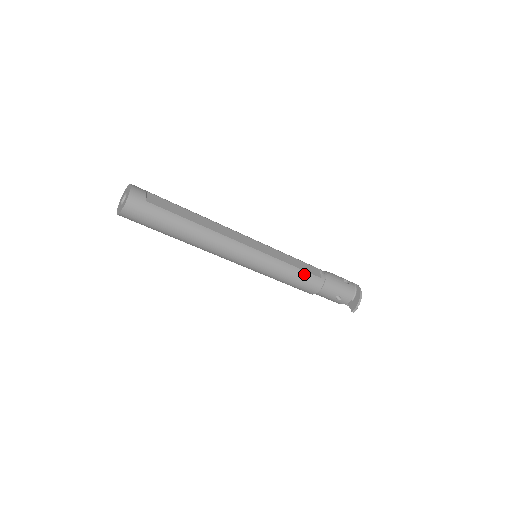
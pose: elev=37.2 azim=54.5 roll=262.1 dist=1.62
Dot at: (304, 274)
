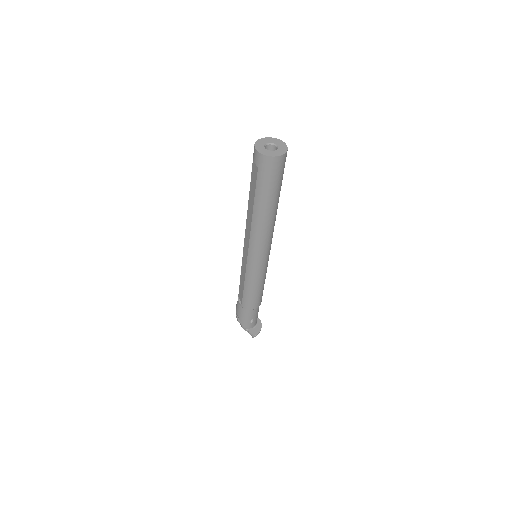
Dot at: occluded
